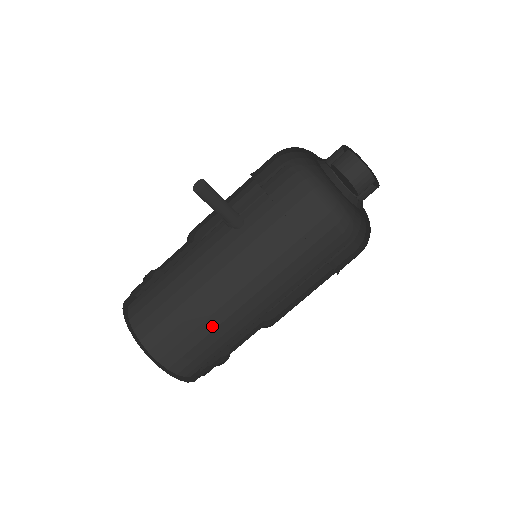
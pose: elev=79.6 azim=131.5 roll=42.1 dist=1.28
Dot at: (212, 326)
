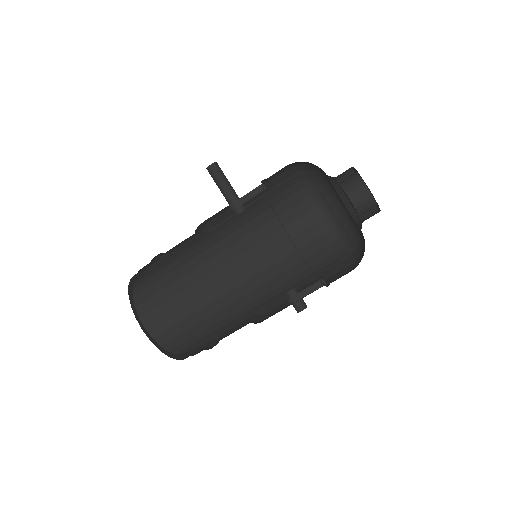
Dot at: (185, 285)
